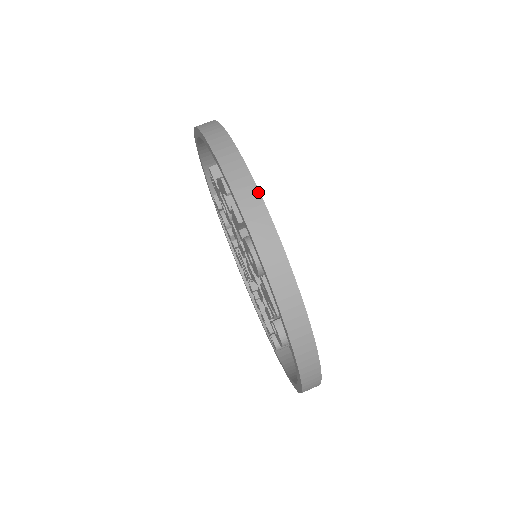
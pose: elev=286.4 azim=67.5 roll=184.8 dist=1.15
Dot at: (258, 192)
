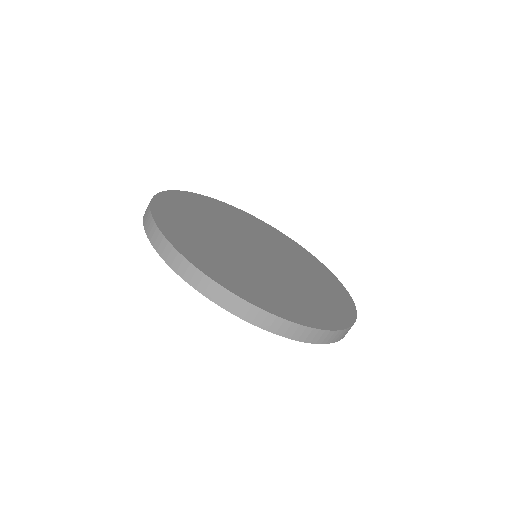
Dot at: (324, 331)
